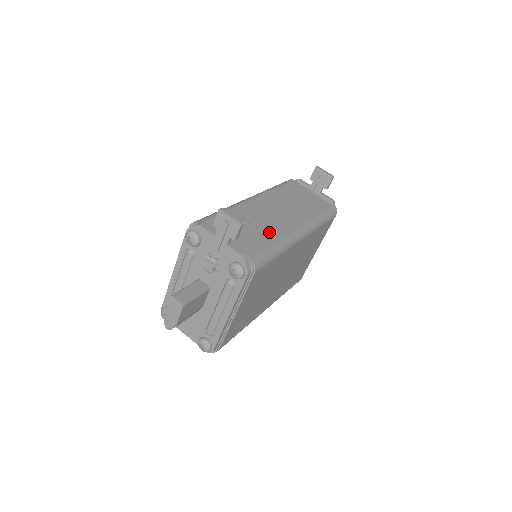
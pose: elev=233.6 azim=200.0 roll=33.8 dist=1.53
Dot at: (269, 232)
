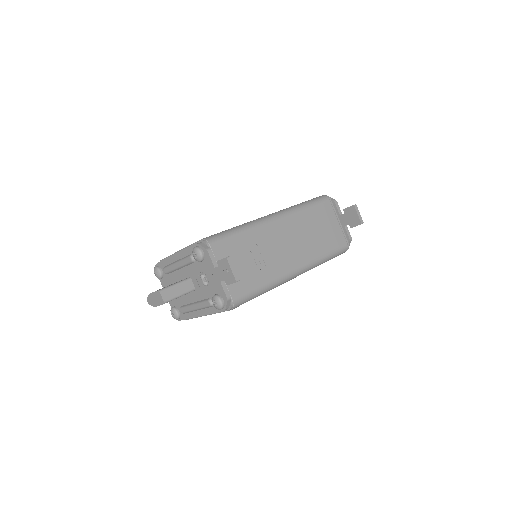
Dot at: (267, 269)
